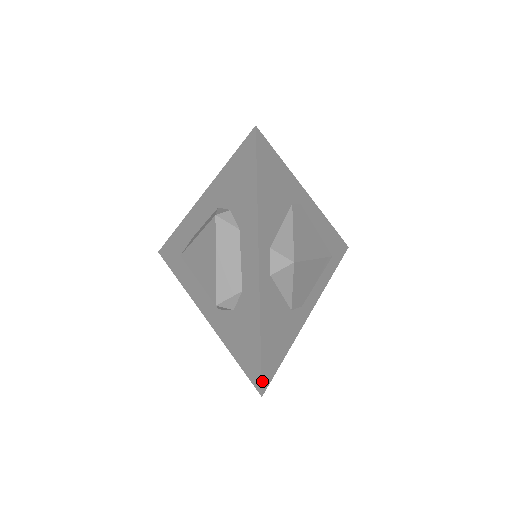
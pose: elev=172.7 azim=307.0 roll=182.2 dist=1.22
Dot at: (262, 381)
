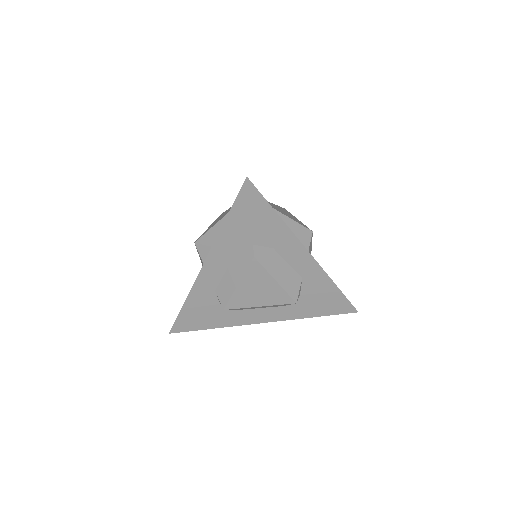
Dot at: (353, 306)
